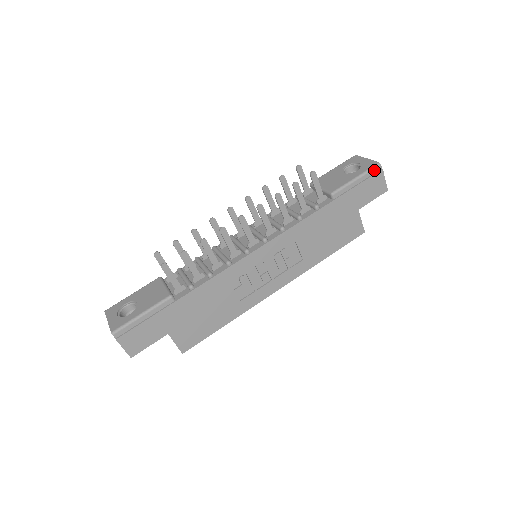
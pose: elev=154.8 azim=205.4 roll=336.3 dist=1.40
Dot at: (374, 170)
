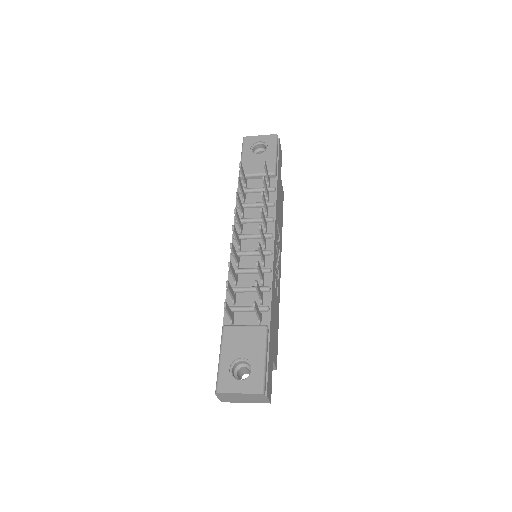
Dot at: (277, 142)
